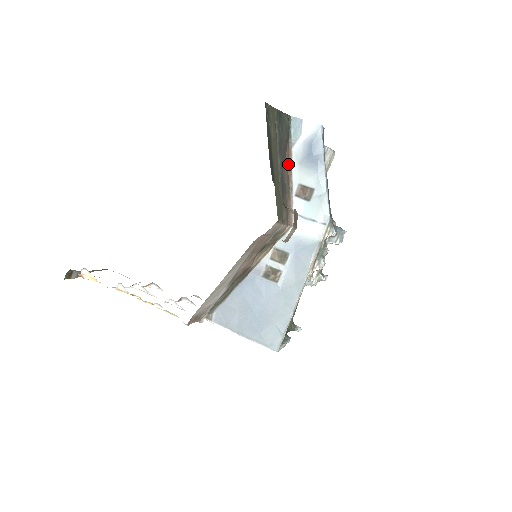
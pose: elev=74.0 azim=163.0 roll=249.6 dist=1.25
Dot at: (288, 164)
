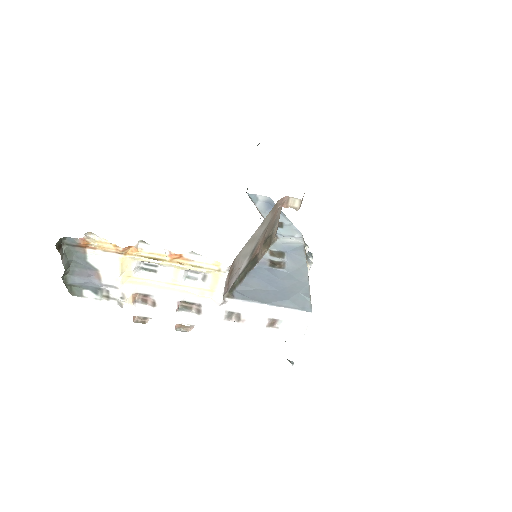
Dot at: occluded
